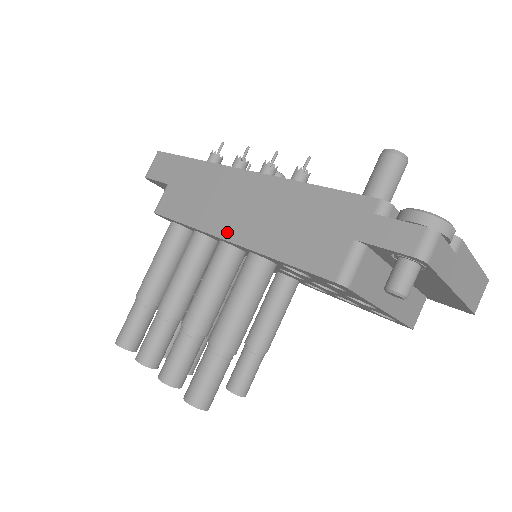
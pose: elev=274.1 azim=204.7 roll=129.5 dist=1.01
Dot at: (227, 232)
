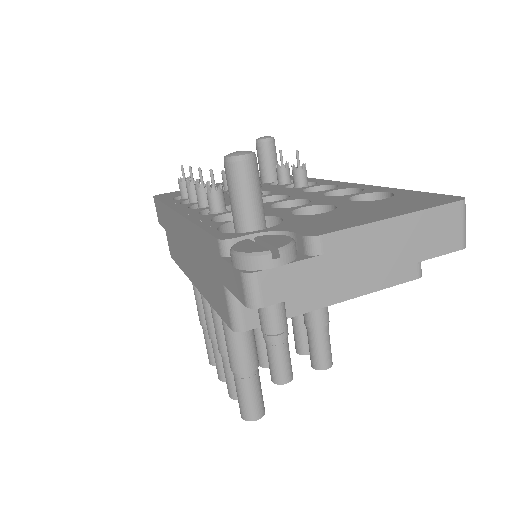
Dot at: (190, 276)
